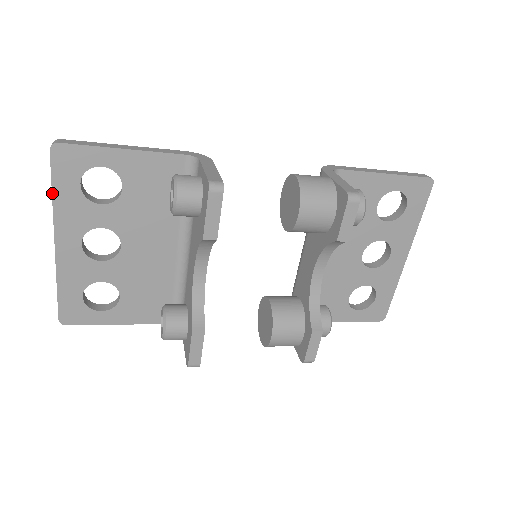
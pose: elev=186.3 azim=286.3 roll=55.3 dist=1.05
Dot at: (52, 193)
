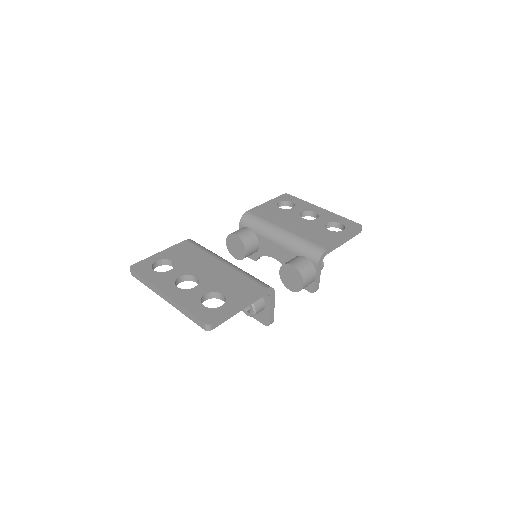
Dot at: (187, 316)
